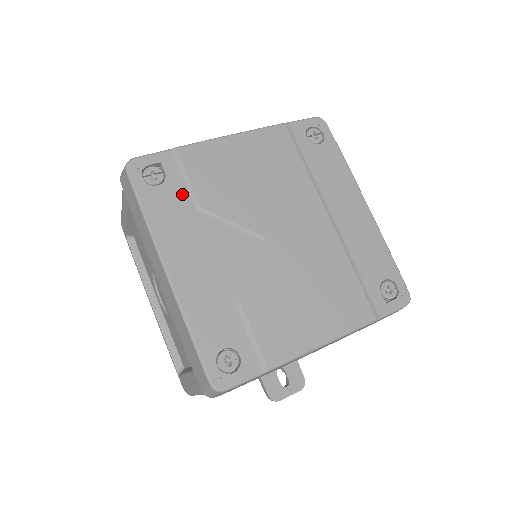
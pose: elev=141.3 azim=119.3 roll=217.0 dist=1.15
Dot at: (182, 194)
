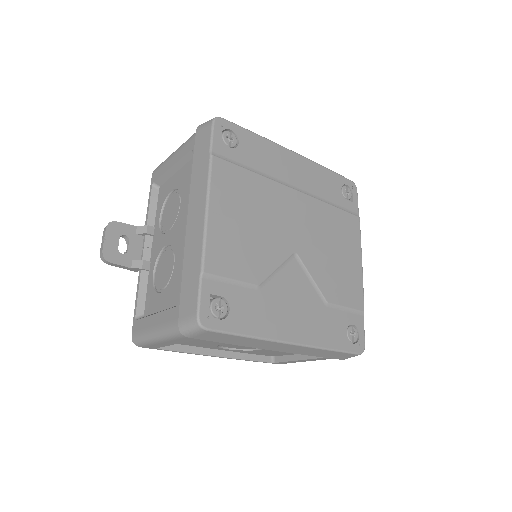
Dot at: (243, 294)
